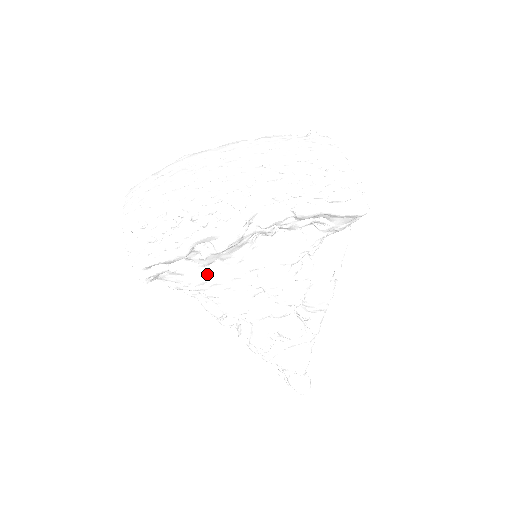
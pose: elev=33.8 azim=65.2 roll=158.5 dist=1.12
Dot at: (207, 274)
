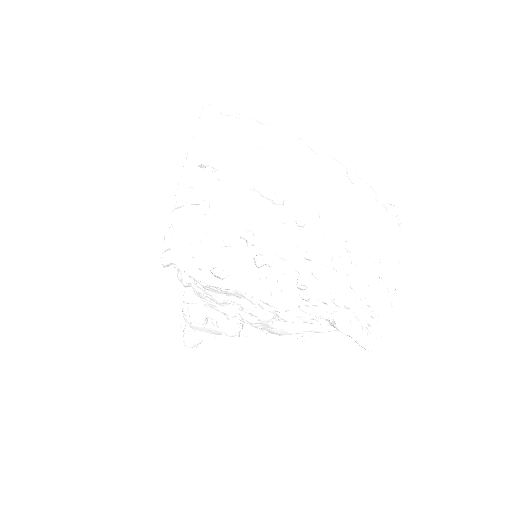
Dot at: occluded
